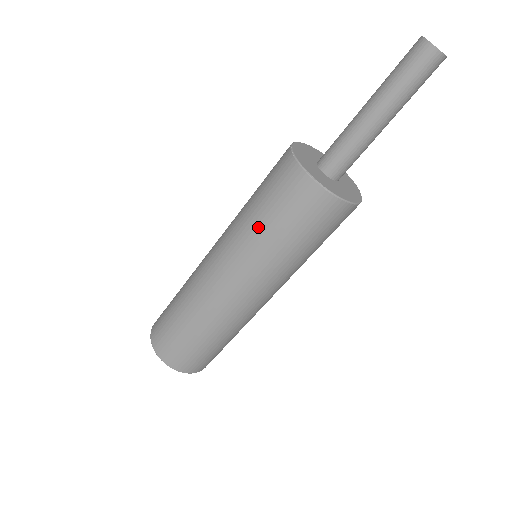
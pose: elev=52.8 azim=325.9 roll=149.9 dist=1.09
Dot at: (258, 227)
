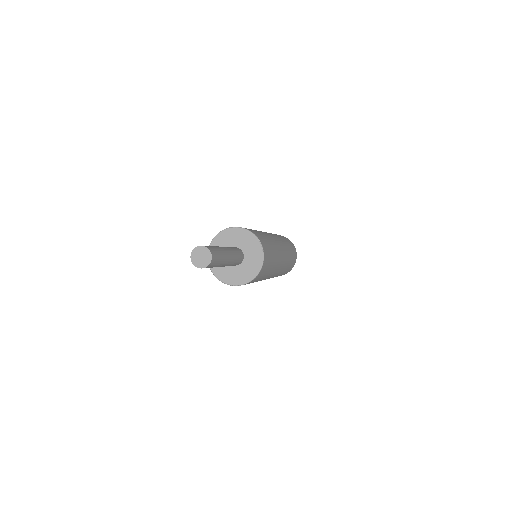
Dot at: occluded
